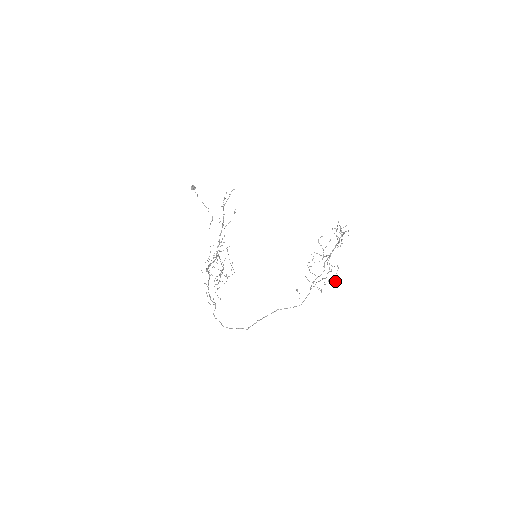
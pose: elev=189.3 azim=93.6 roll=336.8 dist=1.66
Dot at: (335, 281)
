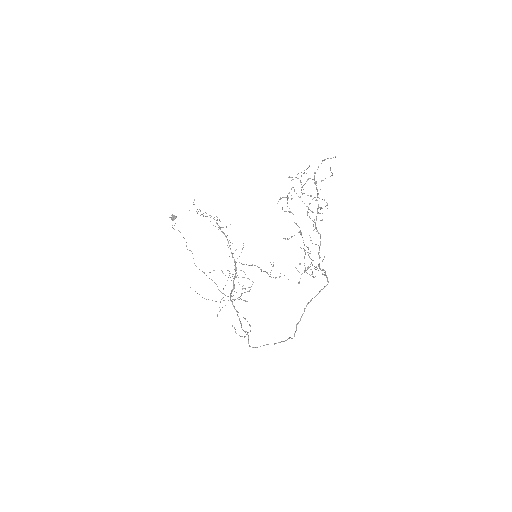
Dot at: occluded
